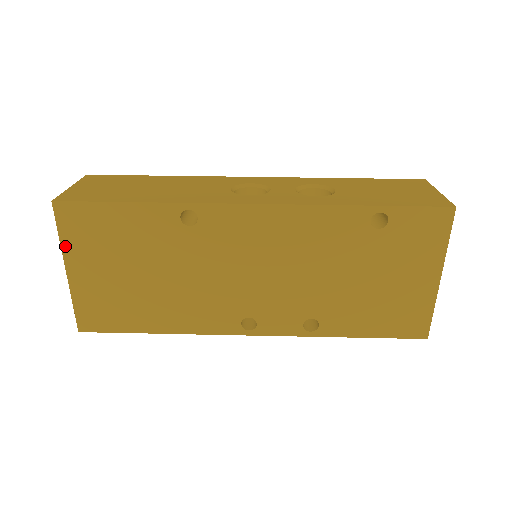
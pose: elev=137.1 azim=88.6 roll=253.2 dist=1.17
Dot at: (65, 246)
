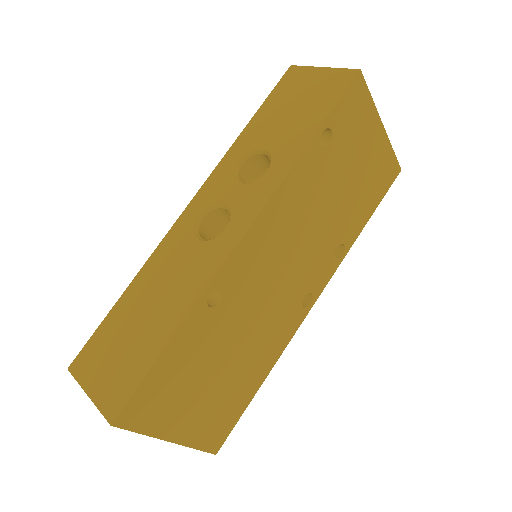
Dot at: (153, 432)
